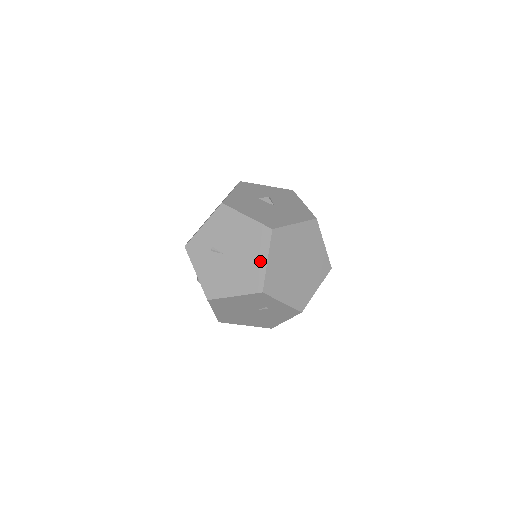
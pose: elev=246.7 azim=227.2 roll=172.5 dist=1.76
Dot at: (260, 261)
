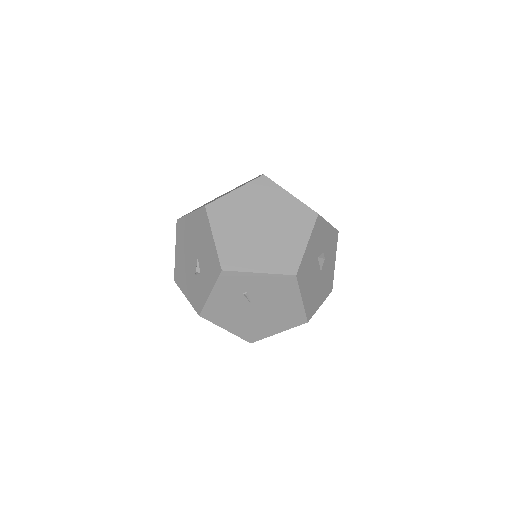
Dot at: (273, 329)
